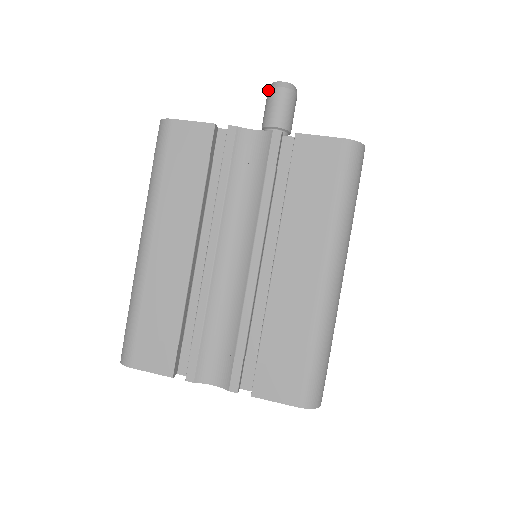
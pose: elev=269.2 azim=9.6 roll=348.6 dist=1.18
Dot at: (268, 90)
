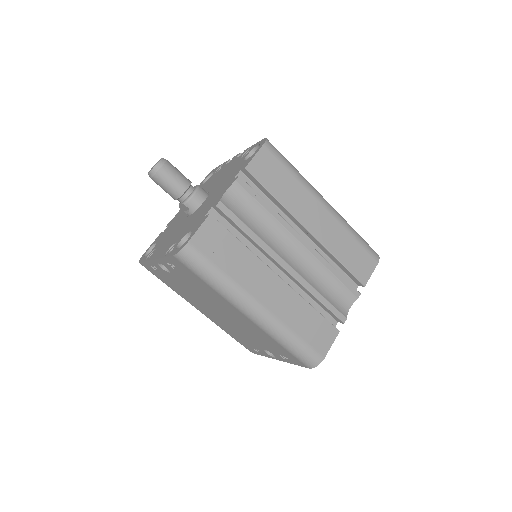
Dot at: (154, 177)
